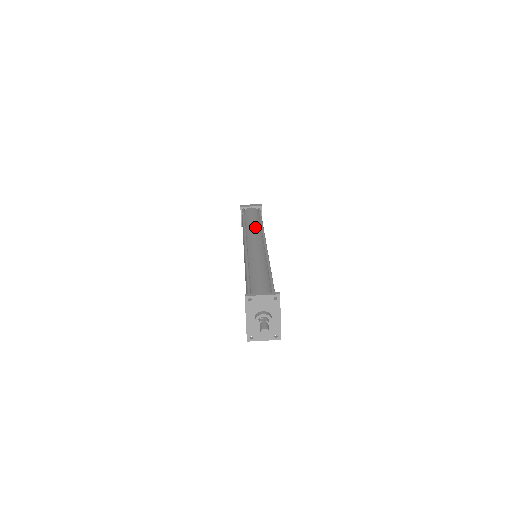
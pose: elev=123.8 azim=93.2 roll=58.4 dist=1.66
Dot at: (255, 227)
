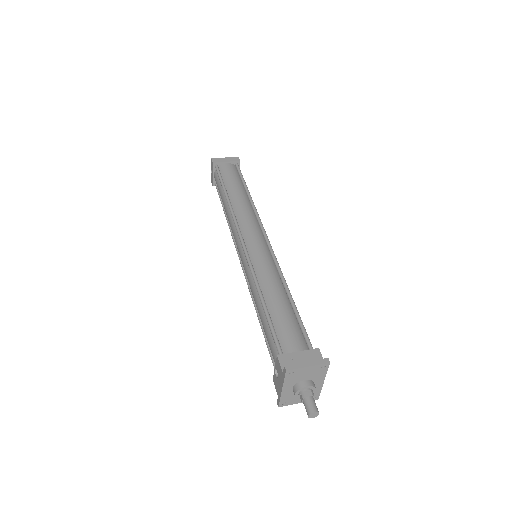
Dot at: (245, 206)
